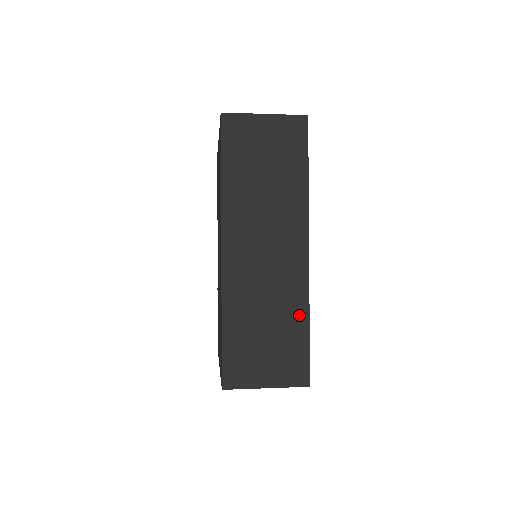
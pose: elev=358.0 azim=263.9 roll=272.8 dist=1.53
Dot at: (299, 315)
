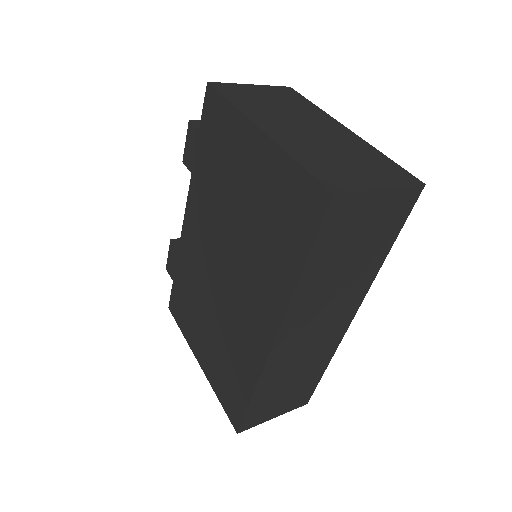
Dot at: (322, 365)
